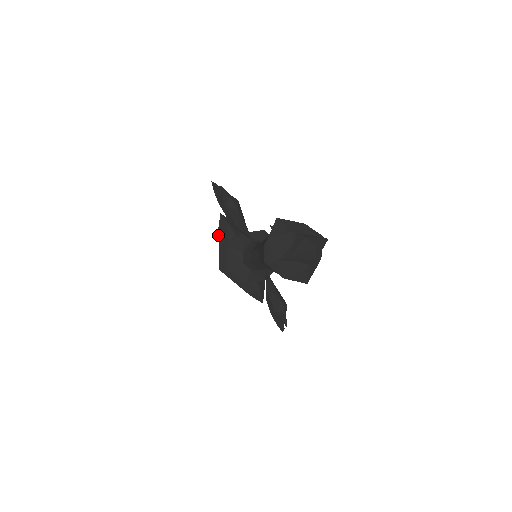
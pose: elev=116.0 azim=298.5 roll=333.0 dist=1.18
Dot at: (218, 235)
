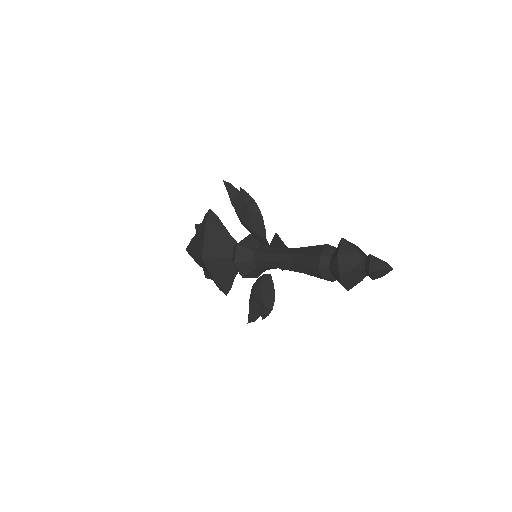
Dot at: (205, 227)
